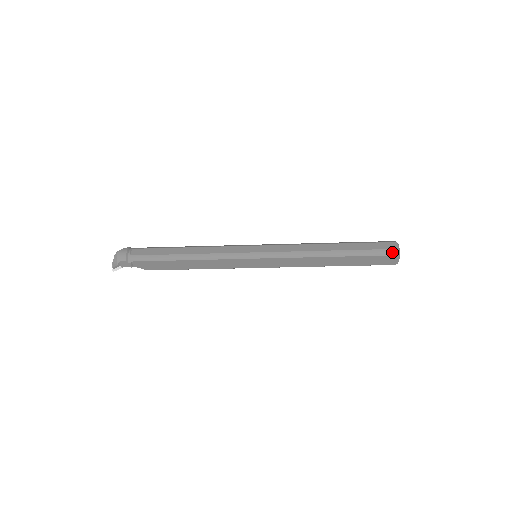
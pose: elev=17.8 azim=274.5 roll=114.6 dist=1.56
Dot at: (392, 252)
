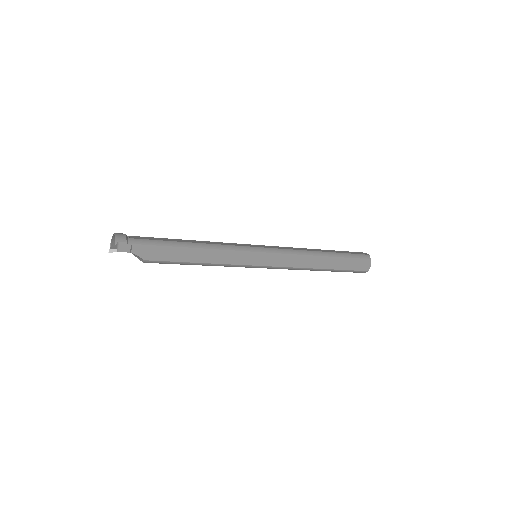
Dot at: (366, 256)
